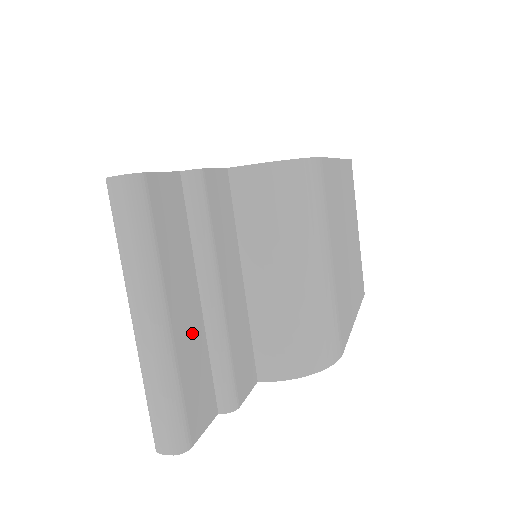
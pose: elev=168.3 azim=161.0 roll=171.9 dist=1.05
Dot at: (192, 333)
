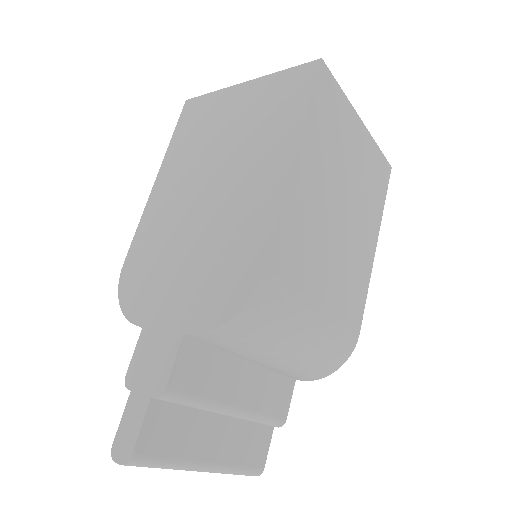
Dot at: (229, 437)
